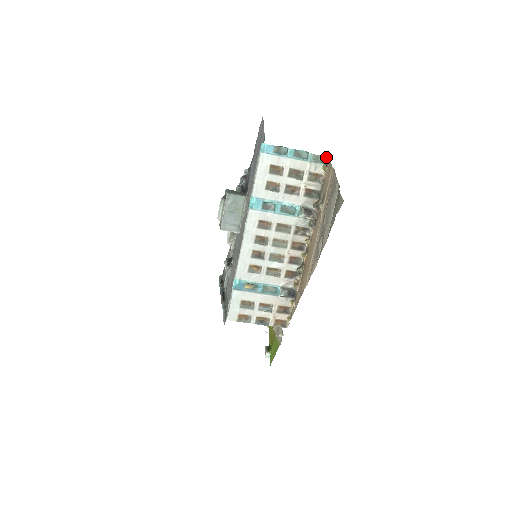
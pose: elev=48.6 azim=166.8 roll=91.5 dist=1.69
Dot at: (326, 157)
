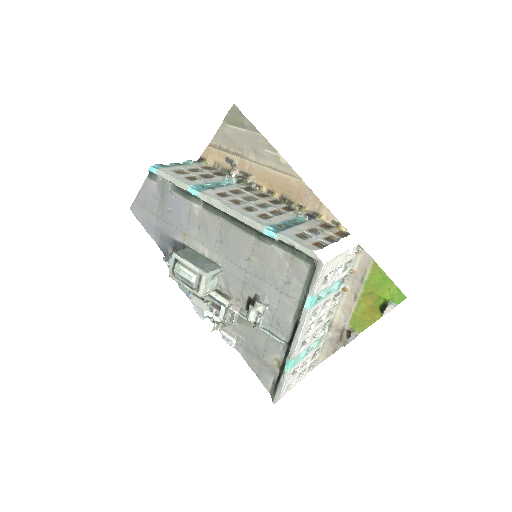
Dot at: occluded
